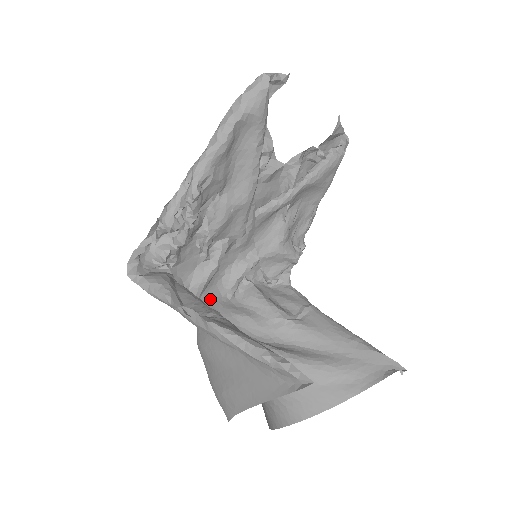
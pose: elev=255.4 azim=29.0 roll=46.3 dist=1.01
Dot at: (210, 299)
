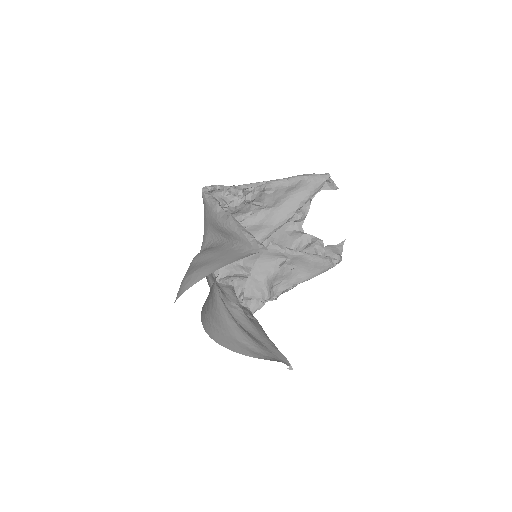
Dot at: occluded
